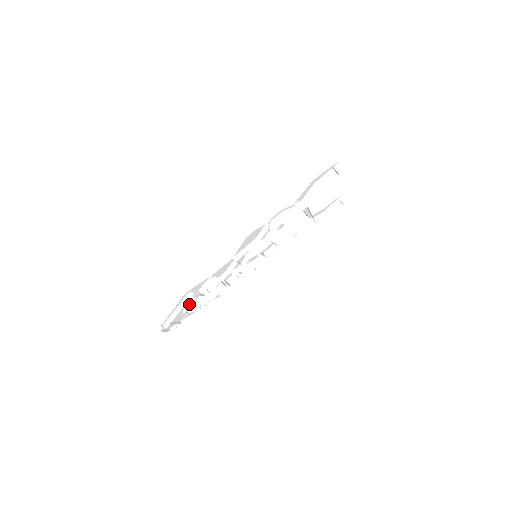
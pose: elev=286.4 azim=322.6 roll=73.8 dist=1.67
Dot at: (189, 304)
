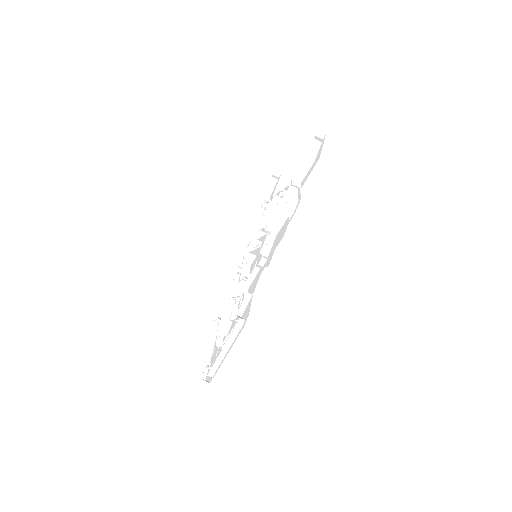
Dot at: occluded
